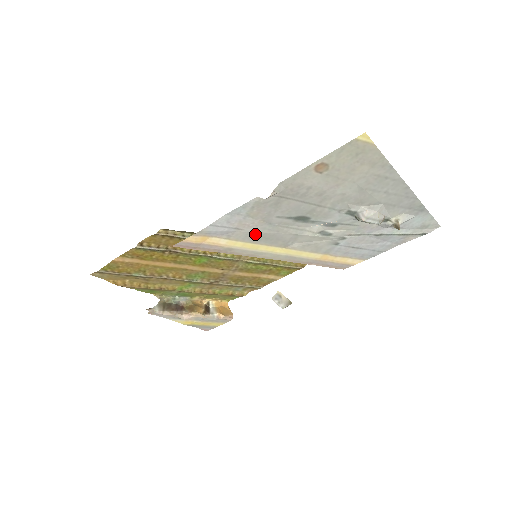
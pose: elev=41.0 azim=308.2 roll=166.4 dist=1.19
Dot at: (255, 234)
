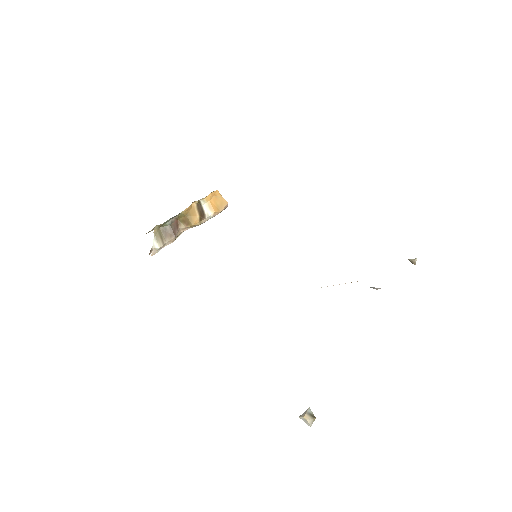
Dot at: occluded
